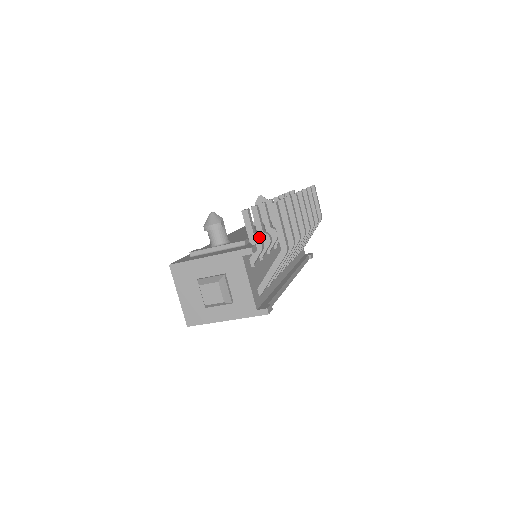
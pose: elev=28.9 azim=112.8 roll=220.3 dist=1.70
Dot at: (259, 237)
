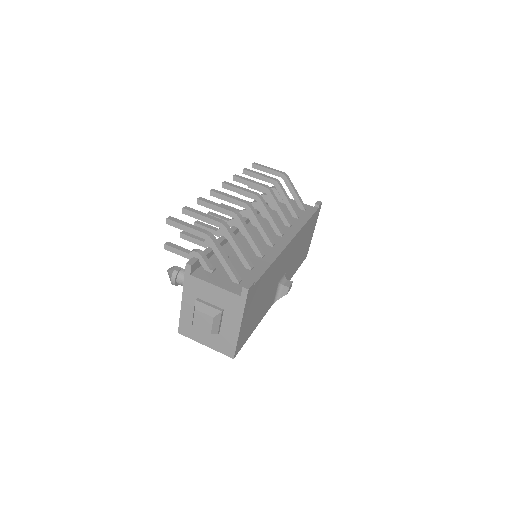
Dot at: (193, 250)
